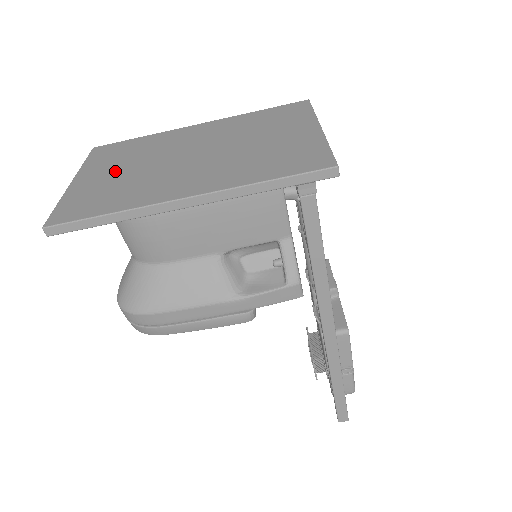
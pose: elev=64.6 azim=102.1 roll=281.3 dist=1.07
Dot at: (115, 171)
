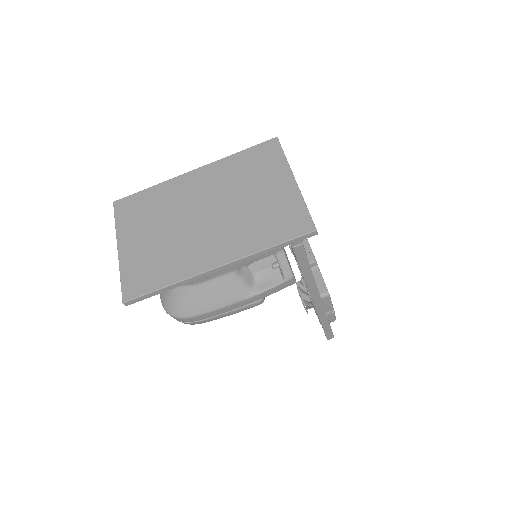
Dot at: (149, 235)
